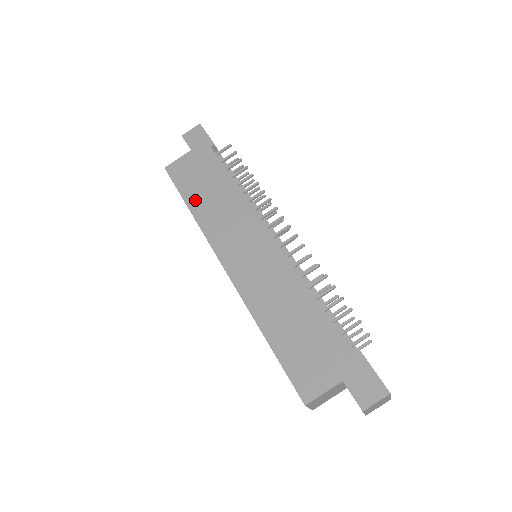
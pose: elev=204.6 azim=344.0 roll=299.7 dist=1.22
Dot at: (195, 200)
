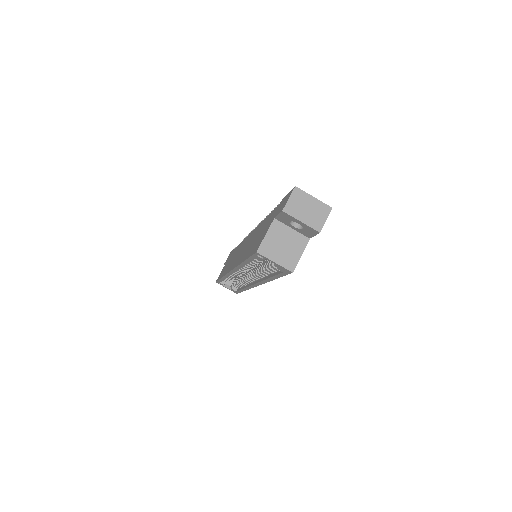
Dot at: (224, 271)
